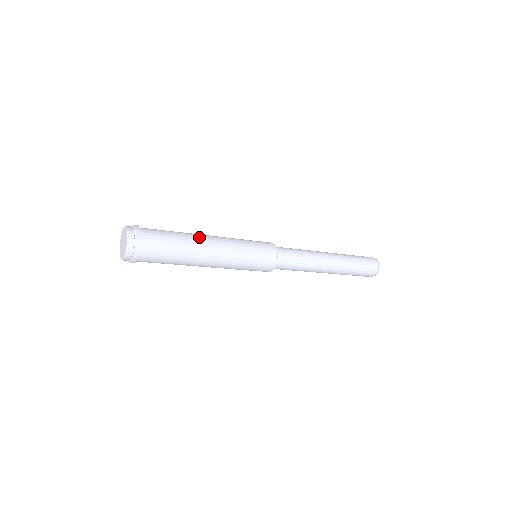
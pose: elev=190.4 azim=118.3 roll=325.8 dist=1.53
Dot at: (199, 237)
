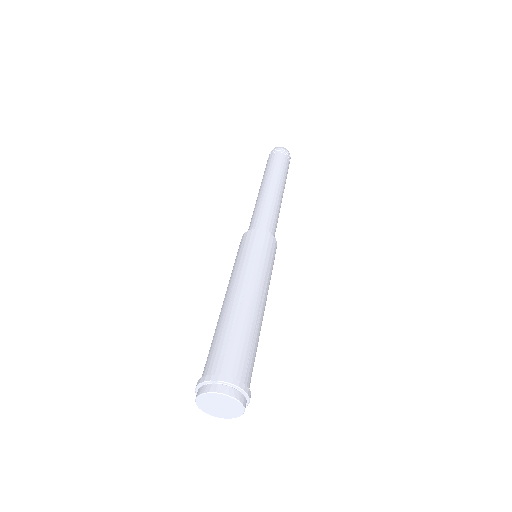
Dot at: (259, 315)
